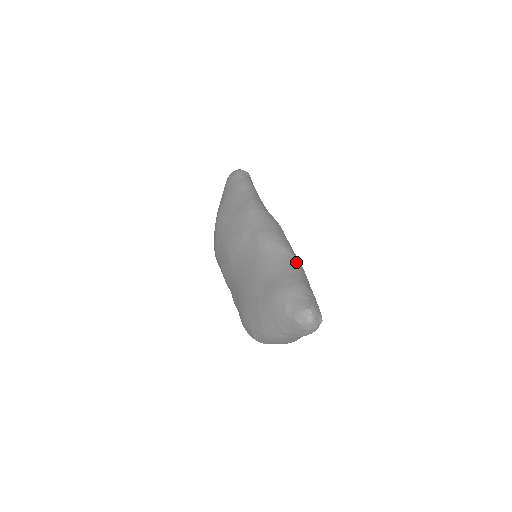
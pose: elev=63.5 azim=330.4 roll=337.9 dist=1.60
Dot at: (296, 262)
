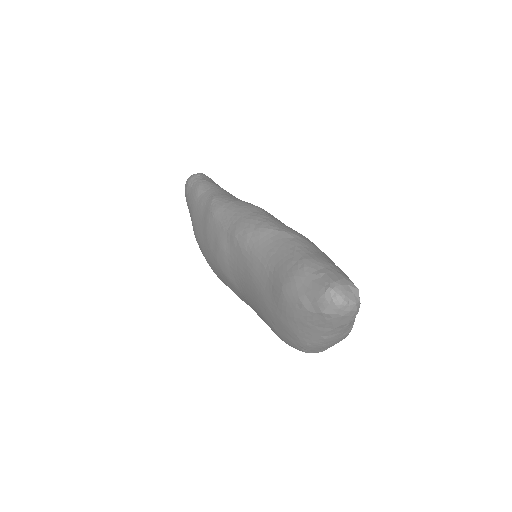
Dot at: (289, 237)
